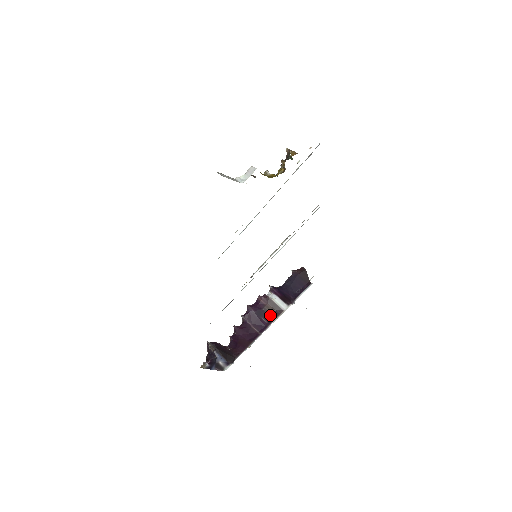
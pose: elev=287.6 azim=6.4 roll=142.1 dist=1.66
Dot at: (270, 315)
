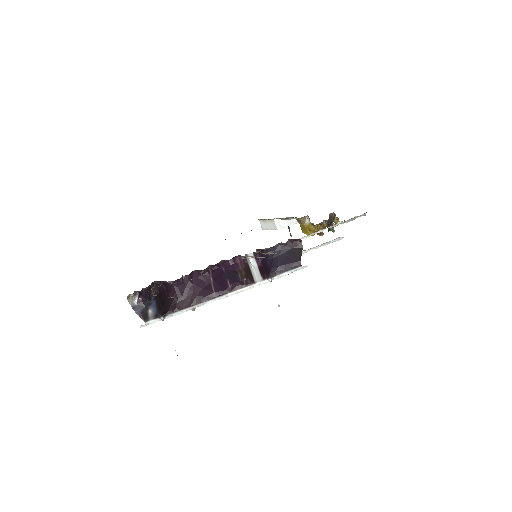
Dot at: (238, 280)
